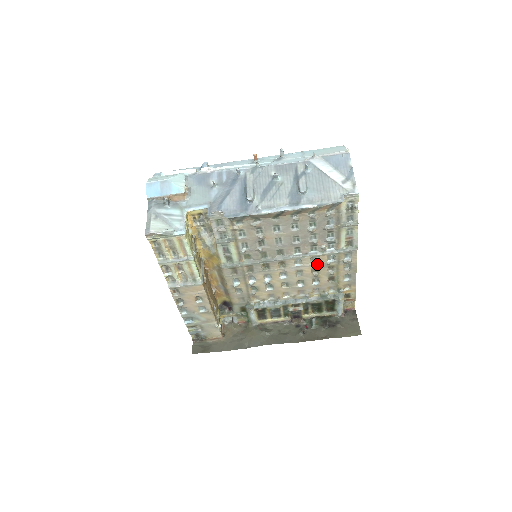
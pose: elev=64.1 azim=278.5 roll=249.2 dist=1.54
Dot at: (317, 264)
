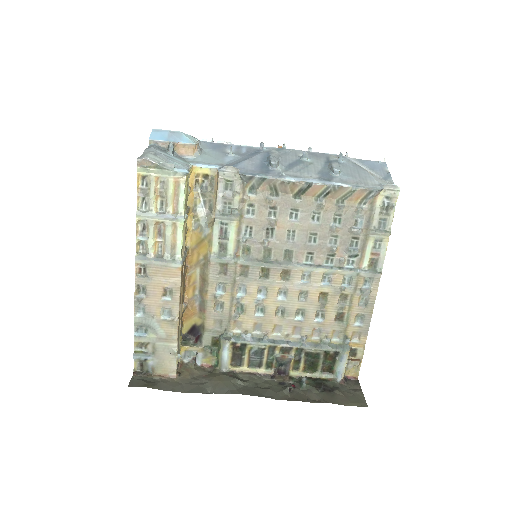
Dot at: (328, 286)
